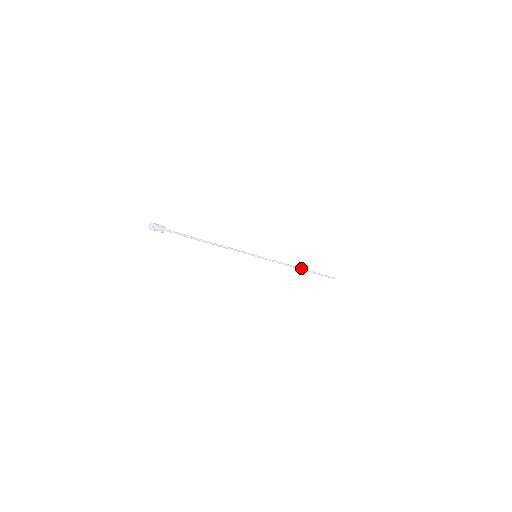
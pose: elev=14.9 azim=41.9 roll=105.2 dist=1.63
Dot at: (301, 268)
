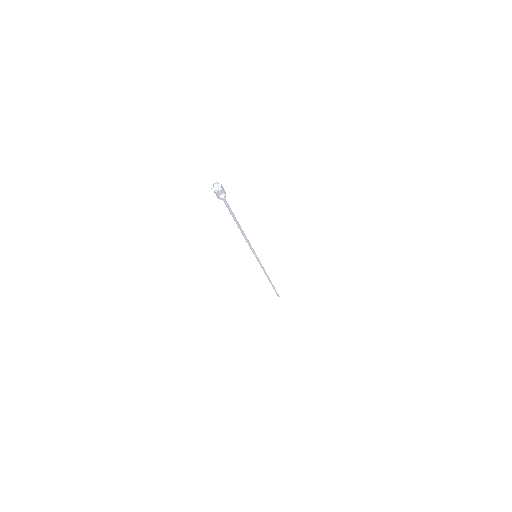
Dot at: (269, 279)
